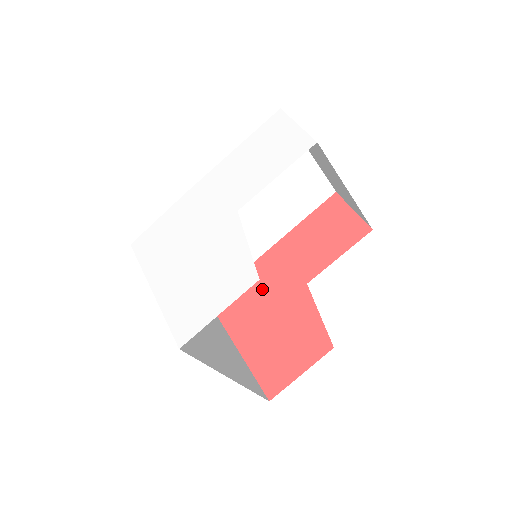
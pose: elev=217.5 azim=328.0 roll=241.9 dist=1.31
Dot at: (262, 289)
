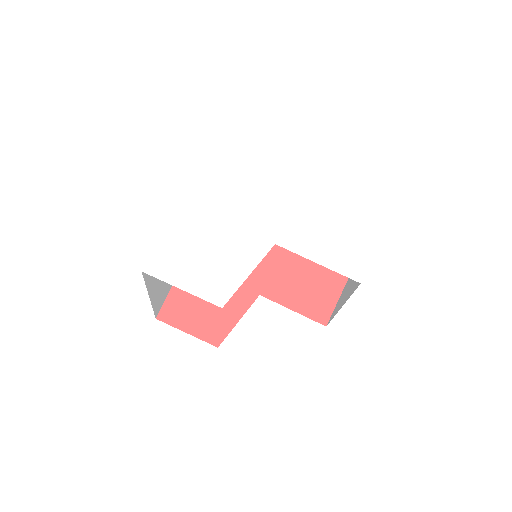
Dot at: occluded
